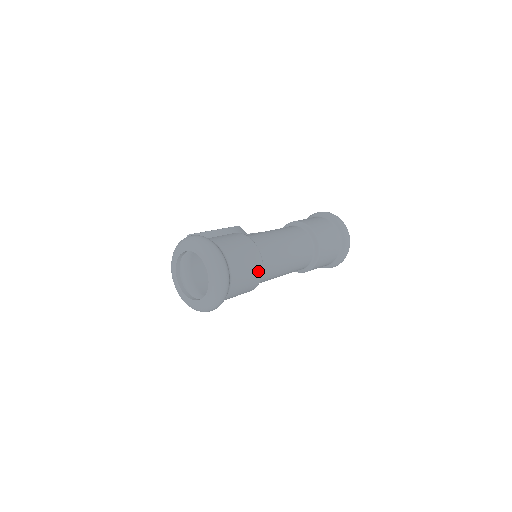
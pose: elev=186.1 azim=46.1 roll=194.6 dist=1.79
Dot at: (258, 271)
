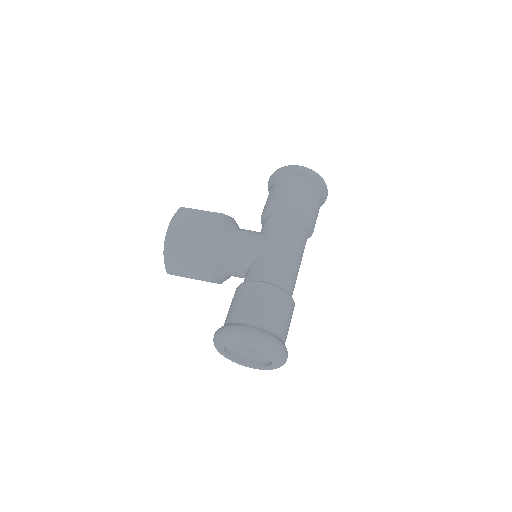
Dot at: occluded
